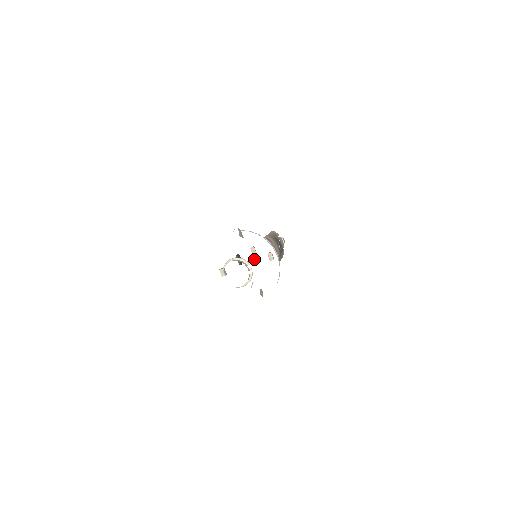
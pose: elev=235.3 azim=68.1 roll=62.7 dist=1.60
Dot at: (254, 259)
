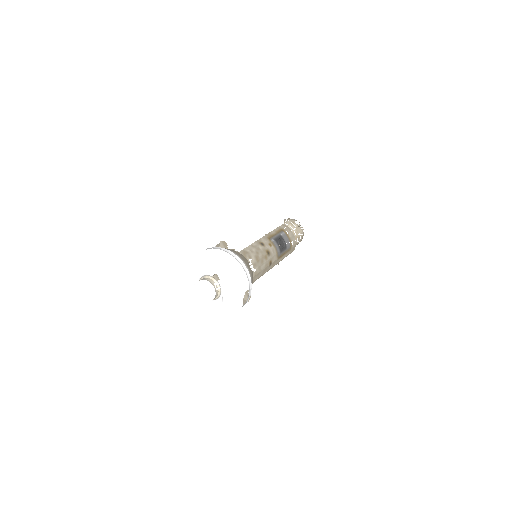
Dot at: (222, 276)
